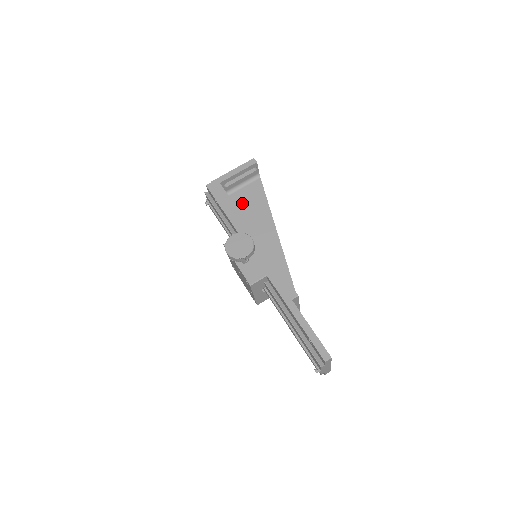
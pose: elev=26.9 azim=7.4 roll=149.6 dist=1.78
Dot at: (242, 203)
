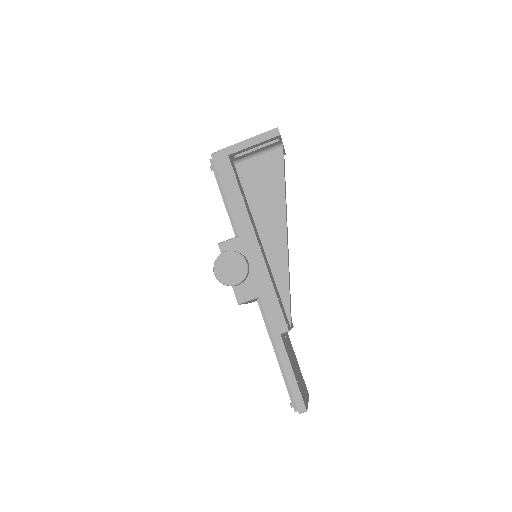
Dot at: (253, 180)
